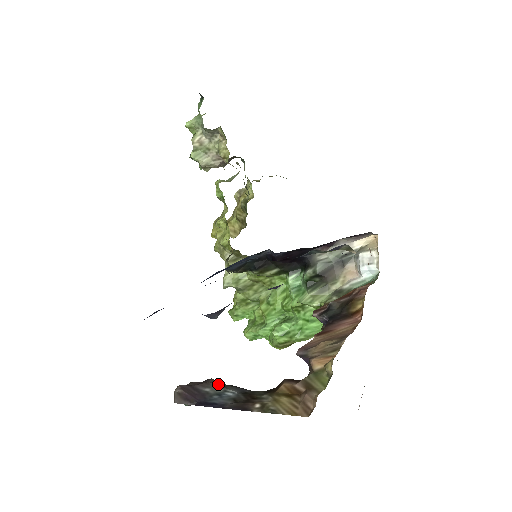
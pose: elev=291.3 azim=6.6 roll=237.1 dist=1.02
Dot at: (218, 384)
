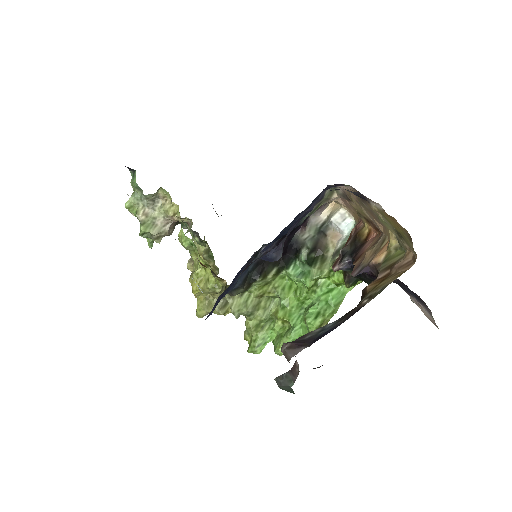
Dot at: (312, 332)
